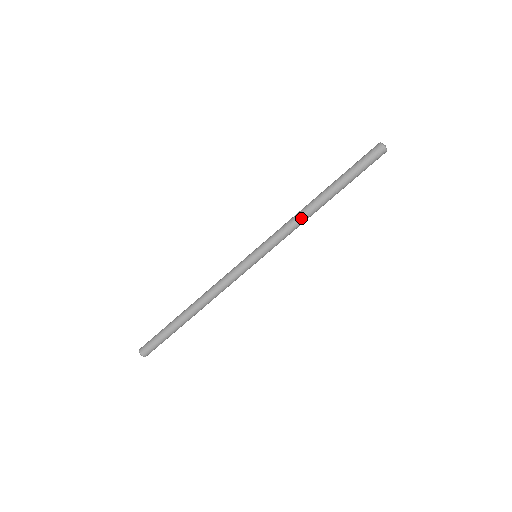
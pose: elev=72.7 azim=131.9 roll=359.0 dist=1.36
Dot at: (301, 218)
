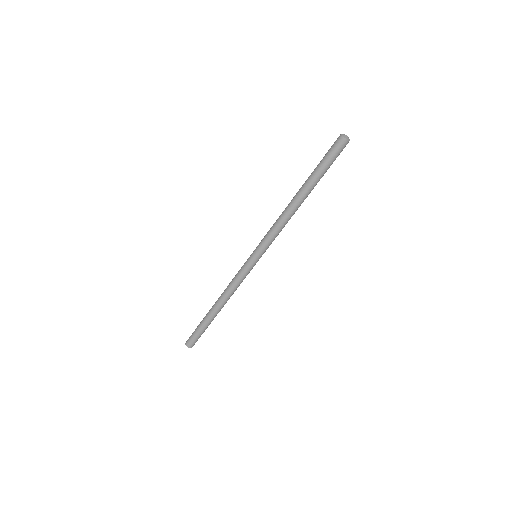
Dot at: (287, 220)
